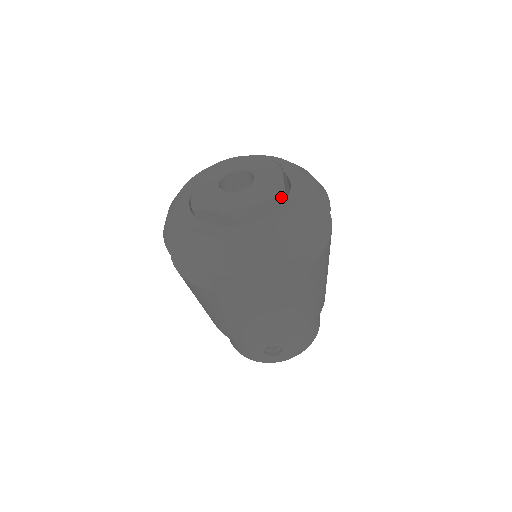
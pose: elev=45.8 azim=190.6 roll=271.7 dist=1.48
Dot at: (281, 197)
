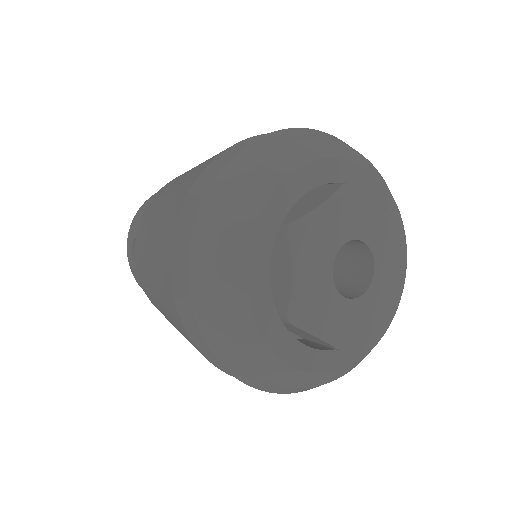
Dot at: occluded
